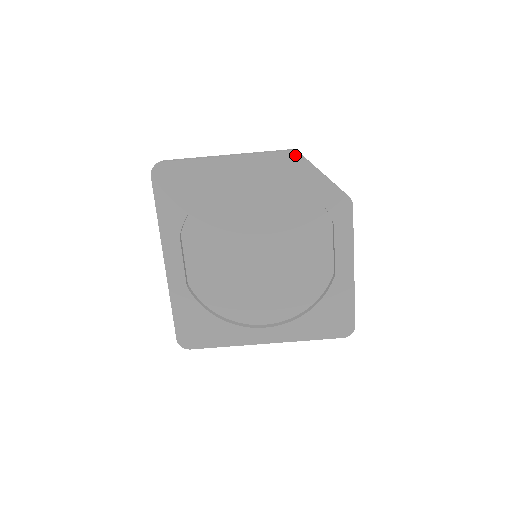
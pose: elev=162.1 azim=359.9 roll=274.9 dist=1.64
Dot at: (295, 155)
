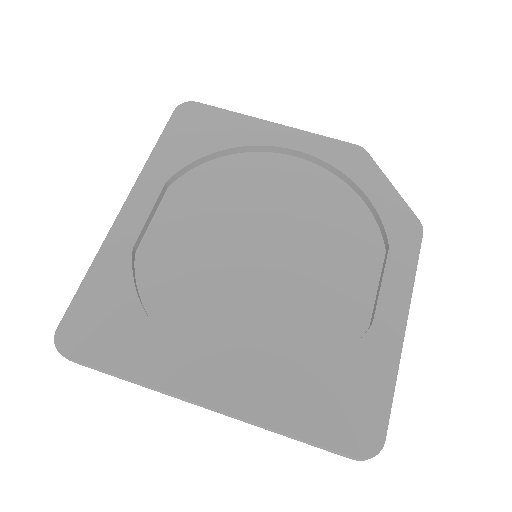
Dot at: (360, 151)
